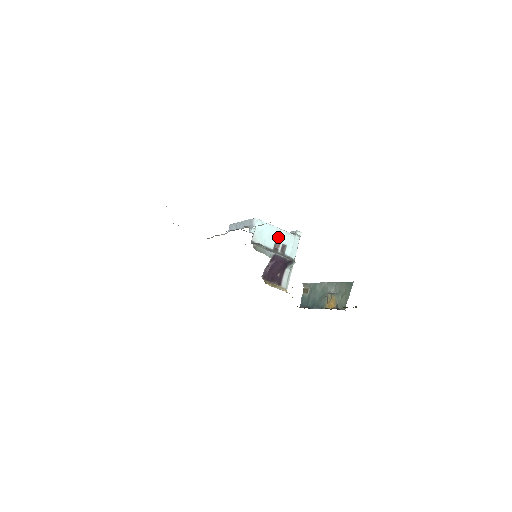
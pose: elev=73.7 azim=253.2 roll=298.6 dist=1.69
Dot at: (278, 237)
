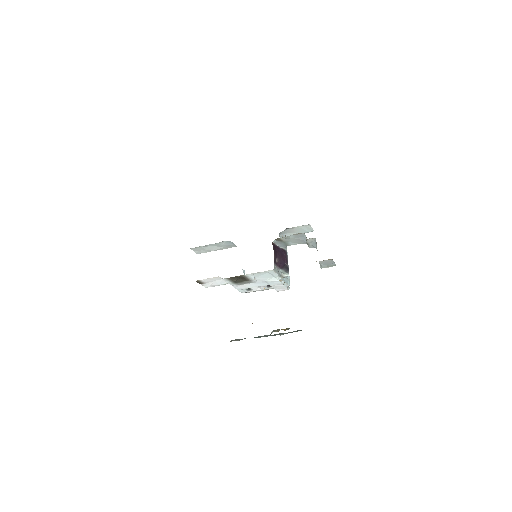
Dot at: occluded
